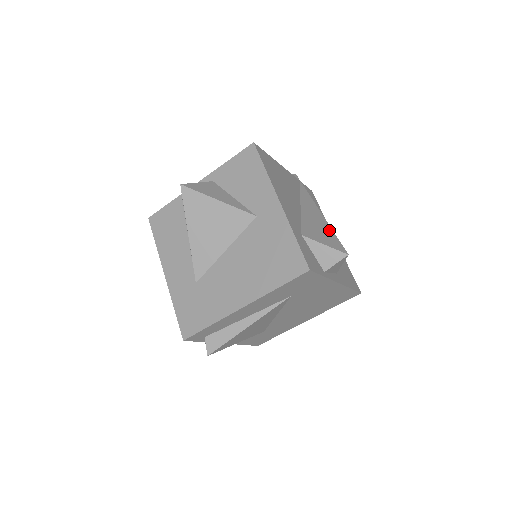
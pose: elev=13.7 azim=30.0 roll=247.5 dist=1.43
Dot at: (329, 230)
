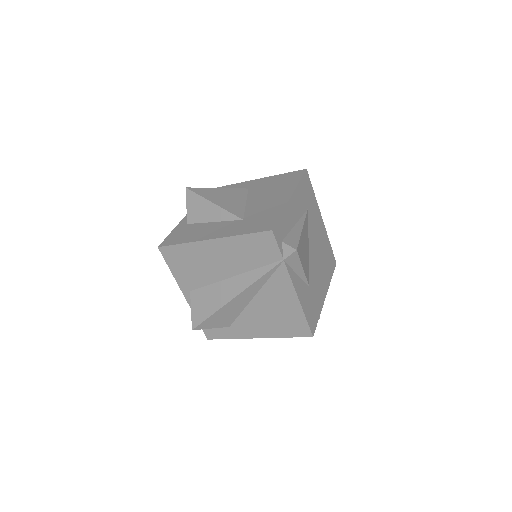
Dot at: occluded
